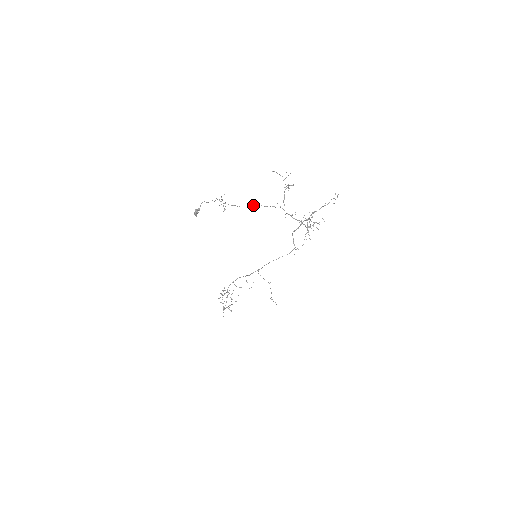
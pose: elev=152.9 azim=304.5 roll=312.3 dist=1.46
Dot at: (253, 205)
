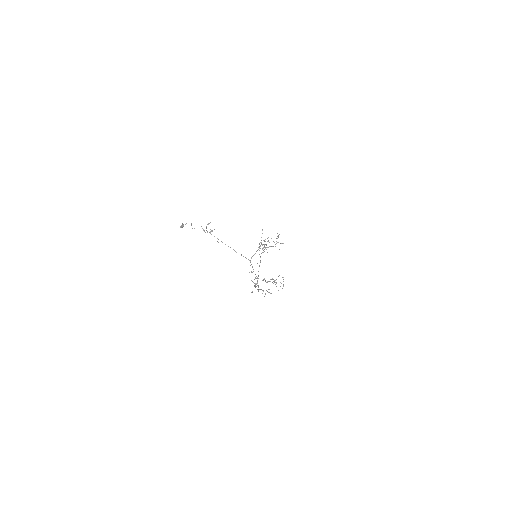
Dot at: occluded
